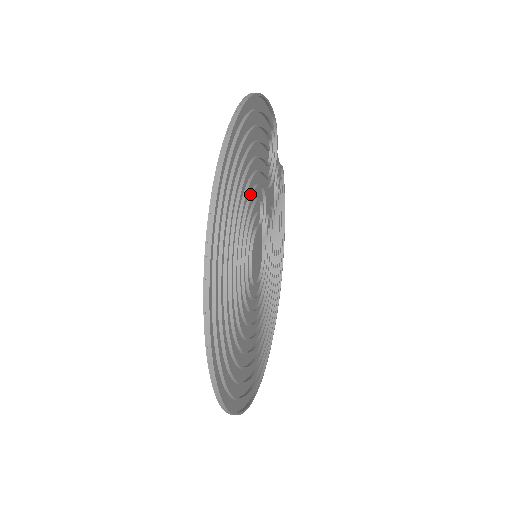
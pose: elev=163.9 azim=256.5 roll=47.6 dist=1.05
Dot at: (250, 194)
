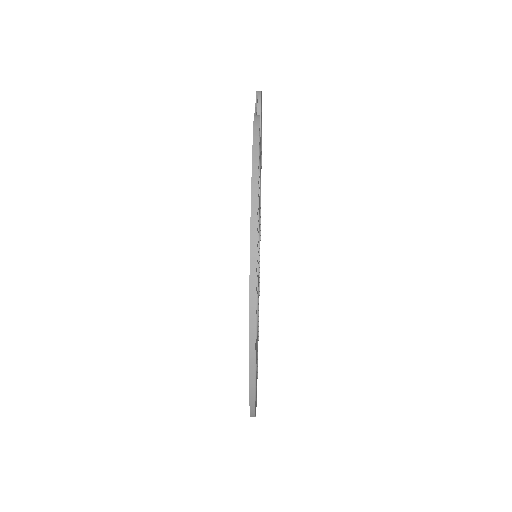
Dot at: occluded
